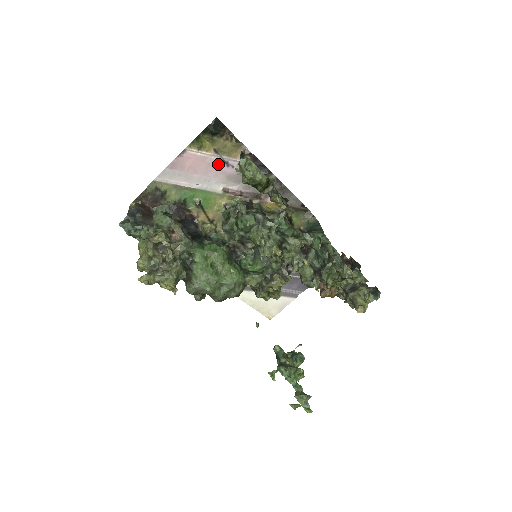
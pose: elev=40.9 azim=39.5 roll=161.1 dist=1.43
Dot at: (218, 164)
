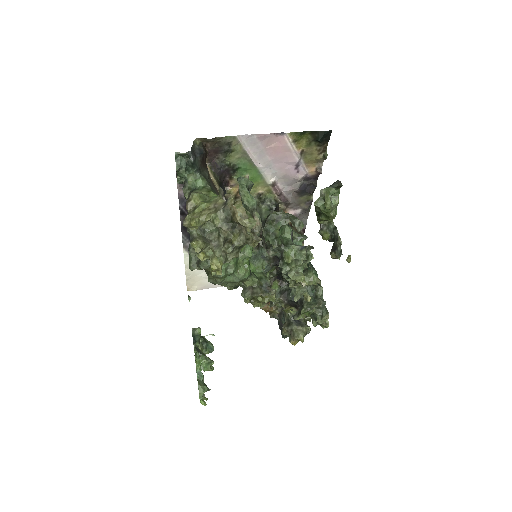
Dot at: (292, 162)
